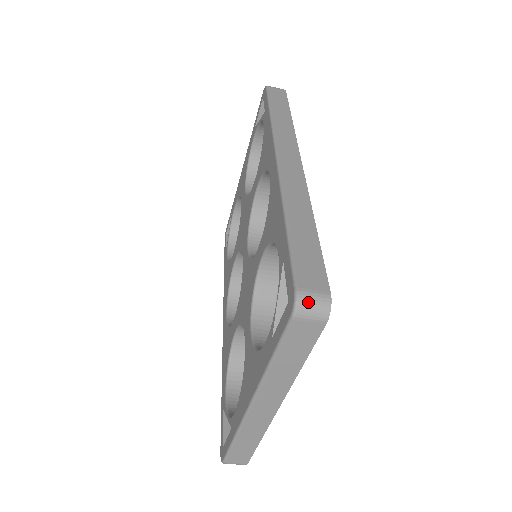
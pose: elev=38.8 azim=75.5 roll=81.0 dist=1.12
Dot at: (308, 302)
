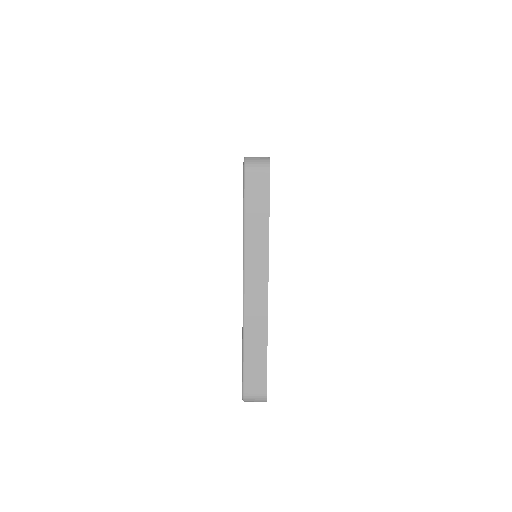
Dot at: (253, 159)
